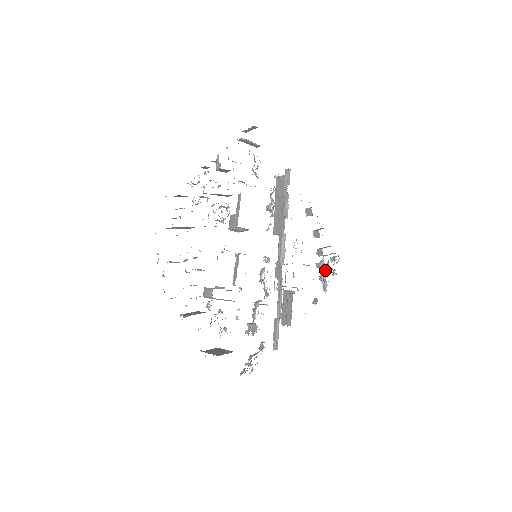
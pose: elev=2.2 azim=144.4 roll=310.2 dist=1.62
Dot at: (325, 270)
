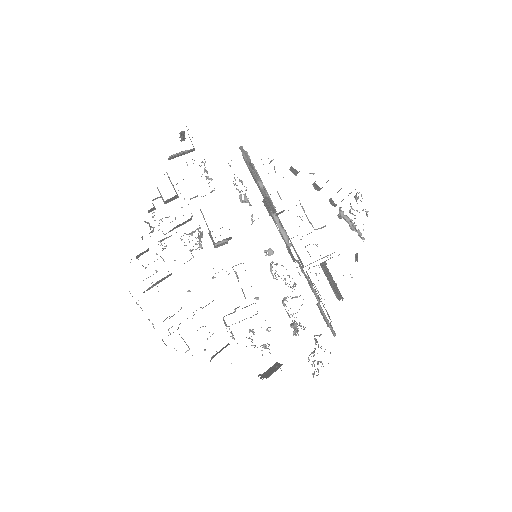
Dot at: (349, 218)
